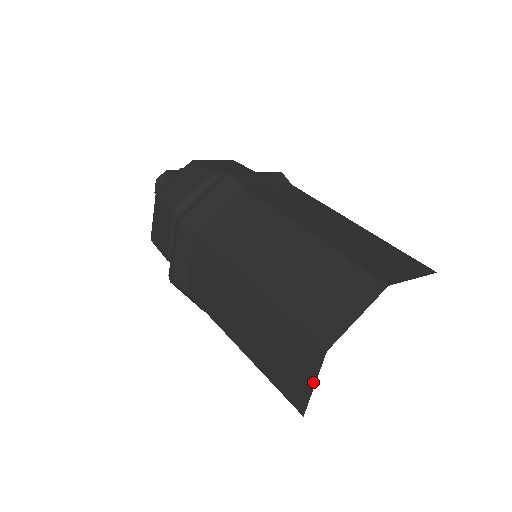
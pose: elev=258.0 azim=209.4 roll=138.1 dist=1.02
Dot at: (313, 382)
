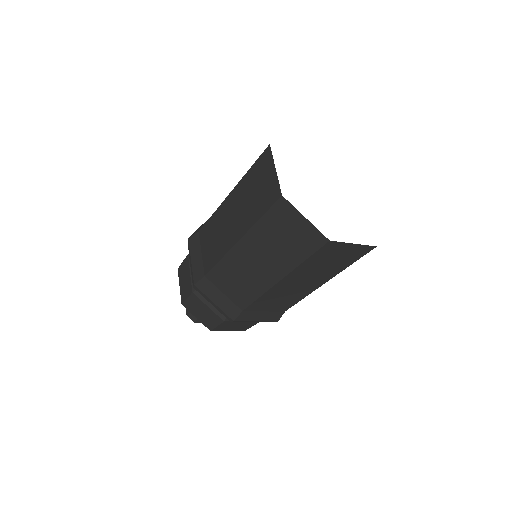
Dot at: (274, 169)
